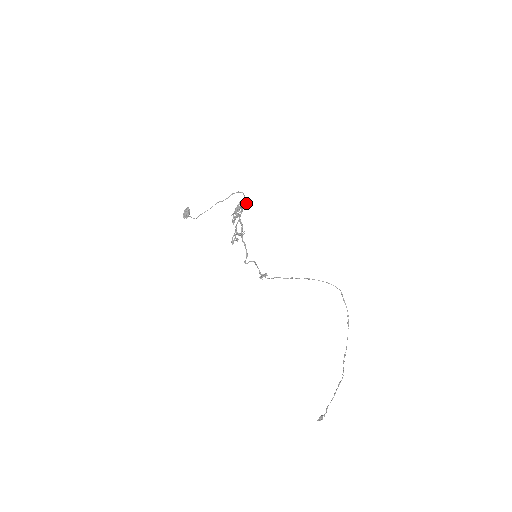
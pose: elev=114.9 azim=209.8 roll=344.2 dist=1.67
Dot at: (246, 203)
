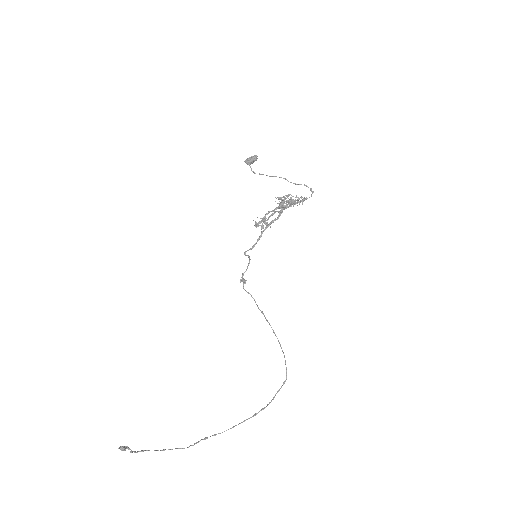
Dot at: occluded
